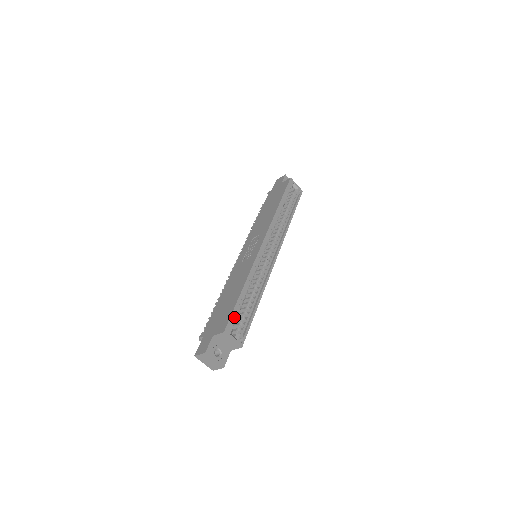
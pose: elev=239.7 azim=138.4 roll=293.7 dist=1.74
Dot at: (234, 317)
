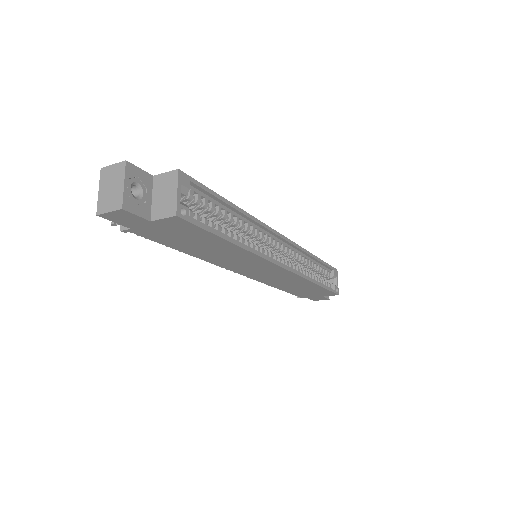
Dot at: (200, 196)
